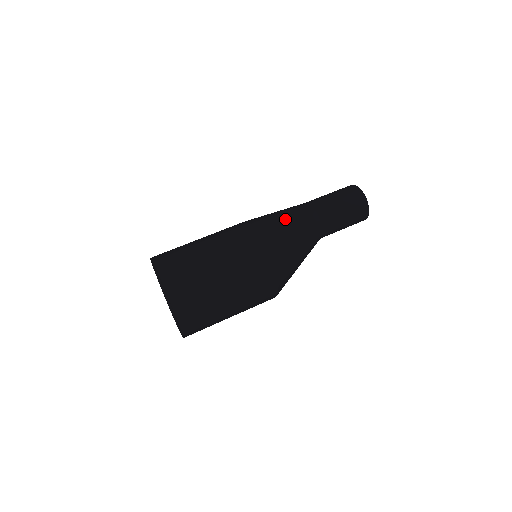
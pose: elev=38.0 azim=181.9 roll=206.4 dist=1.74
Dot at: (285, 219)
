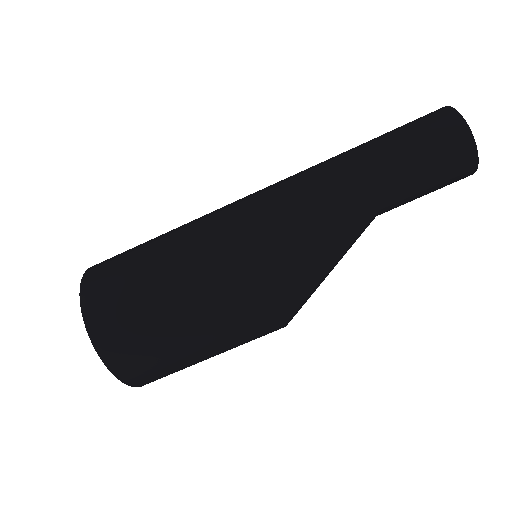
Dot at: (314, 238)
